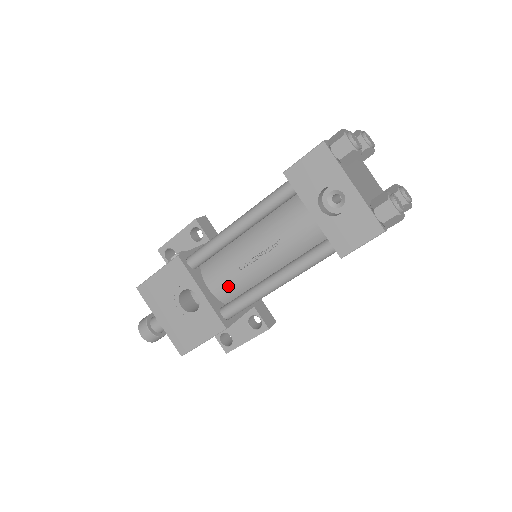
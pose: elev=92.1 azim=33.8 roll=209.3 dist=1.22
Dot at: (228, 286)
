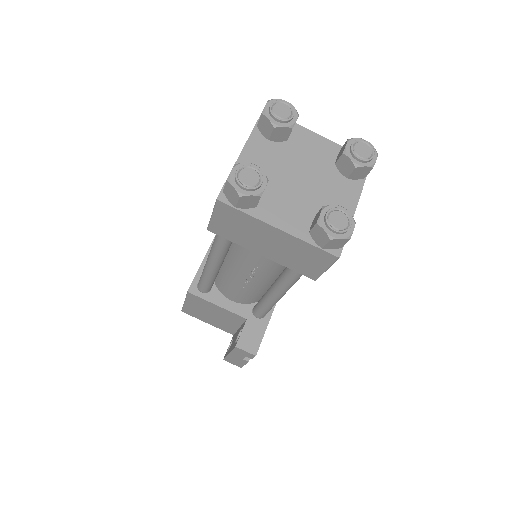
Dot at: occluded
